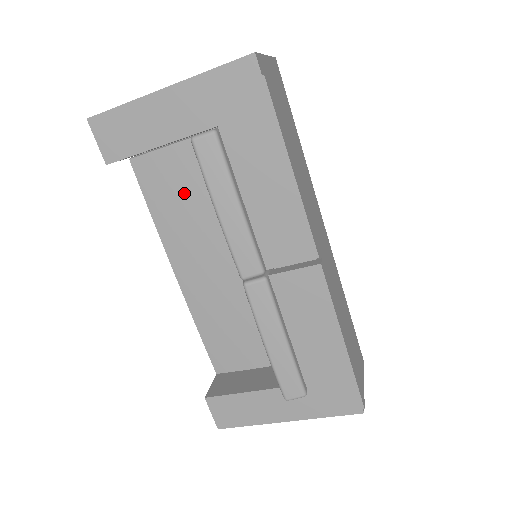
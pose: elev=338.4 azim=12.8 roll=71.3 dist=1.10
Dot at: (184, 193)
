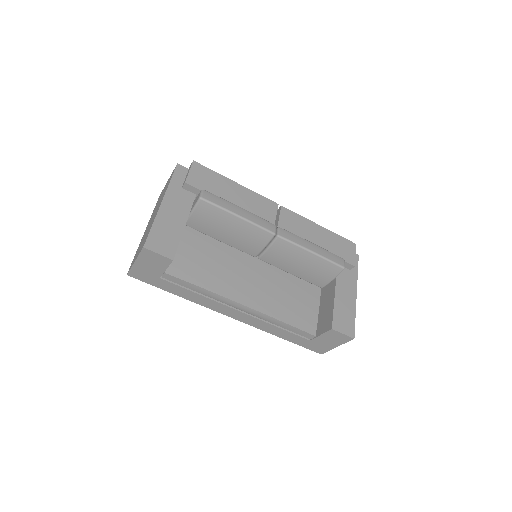
Dot at: (204, 260)
